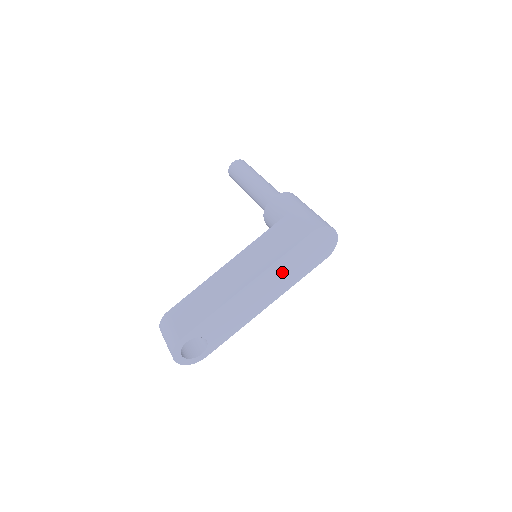
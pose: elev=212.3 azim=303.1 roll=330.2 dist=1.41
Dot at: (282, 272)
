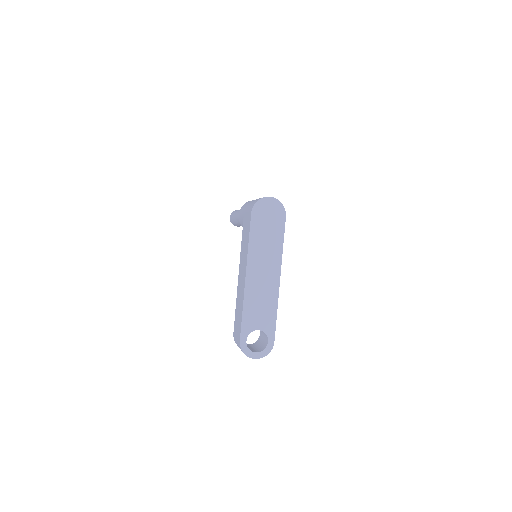
Dot at: (262, 250)
